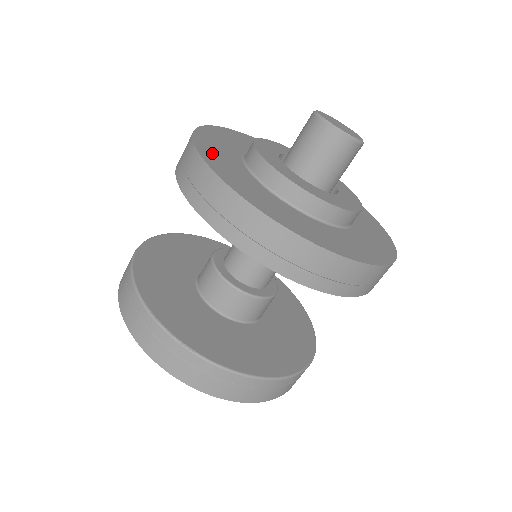
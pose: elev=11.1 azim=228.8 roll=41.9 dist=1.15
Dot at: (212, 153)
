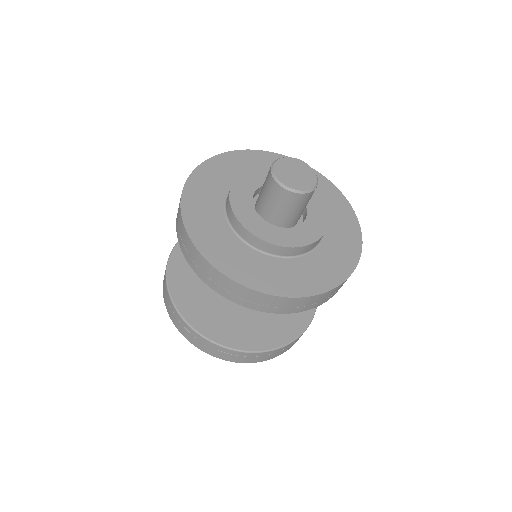
Dot at: (197, 222)
